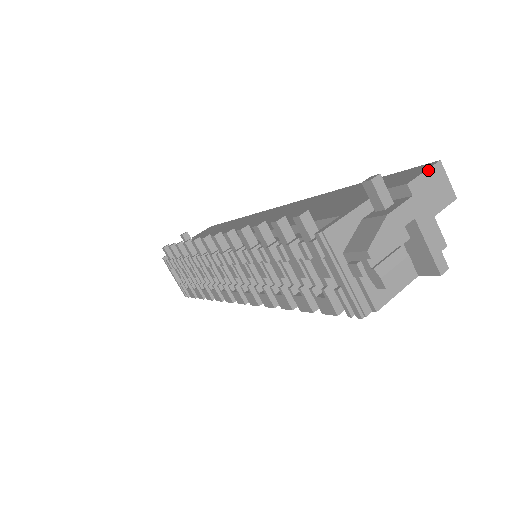
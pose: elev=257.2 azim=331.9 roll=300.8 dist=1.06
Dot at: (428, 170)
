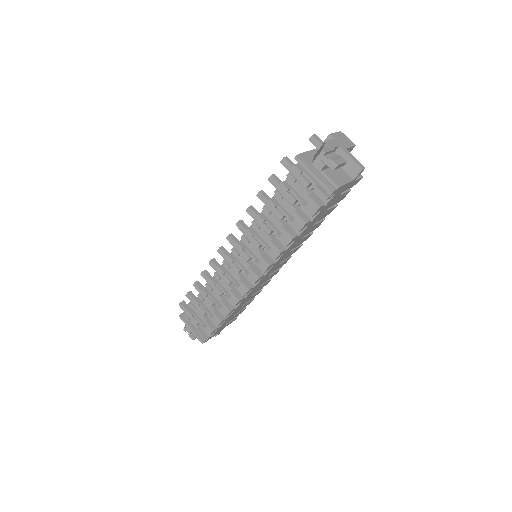
Dot at: (337, 132)
